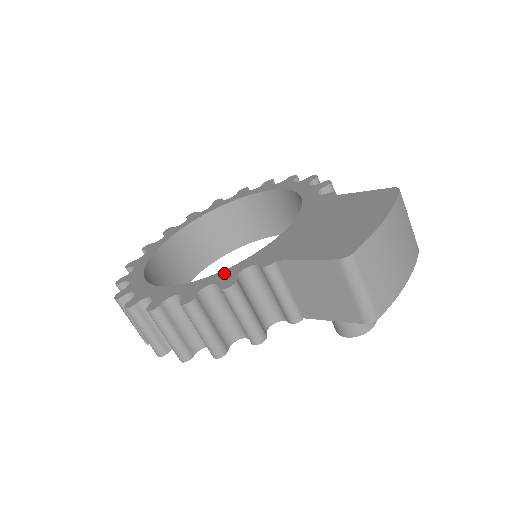
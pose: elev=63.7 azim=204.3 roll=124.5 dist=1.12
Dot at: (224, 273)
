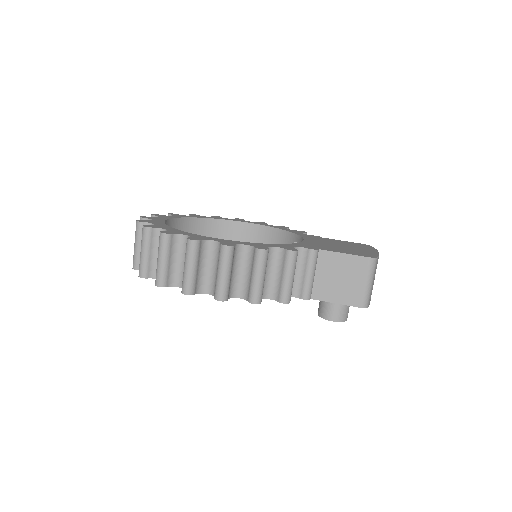
Dot at: (279, 245)
